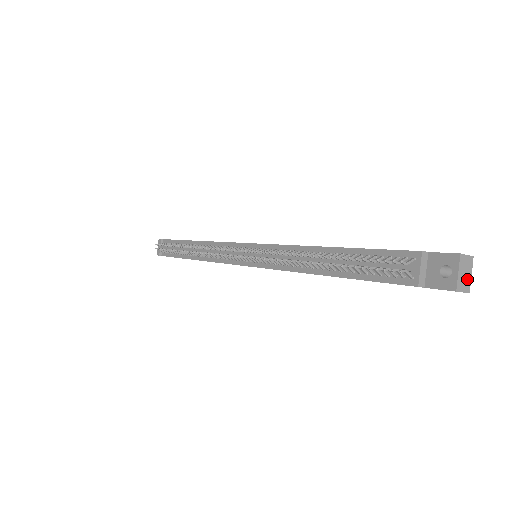
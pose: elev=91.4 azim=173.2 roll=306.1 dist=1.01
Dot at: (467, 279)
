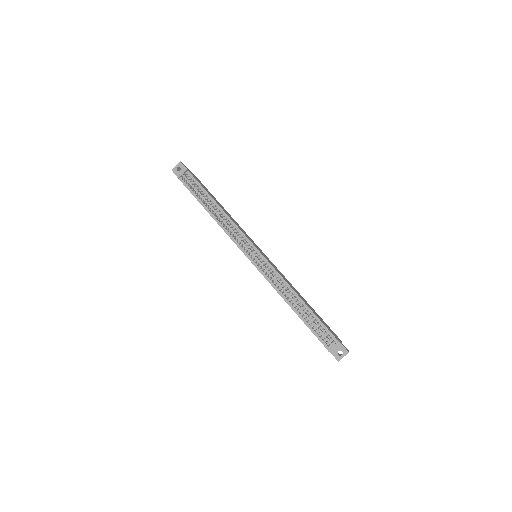
Dot at: occluded
